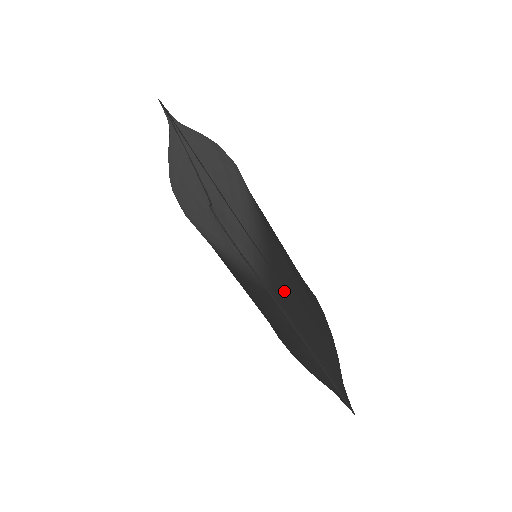
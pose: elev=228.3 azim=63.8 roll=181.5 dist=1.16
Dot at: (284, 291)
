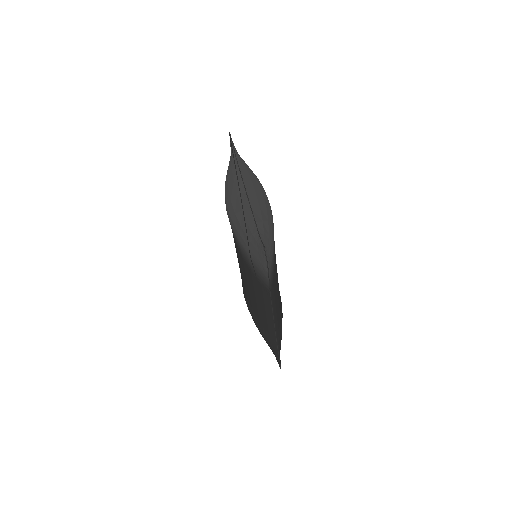
Dot at: (274, 291)
